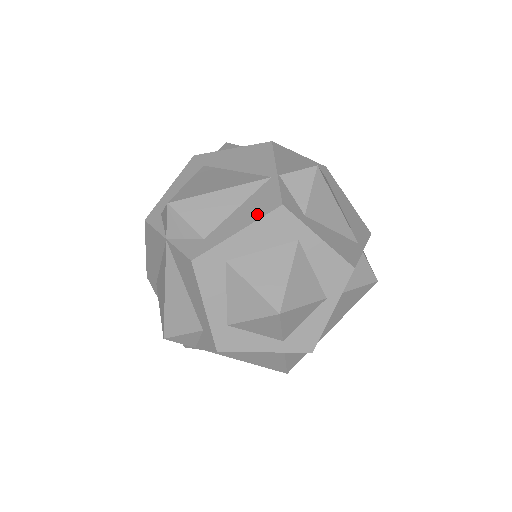
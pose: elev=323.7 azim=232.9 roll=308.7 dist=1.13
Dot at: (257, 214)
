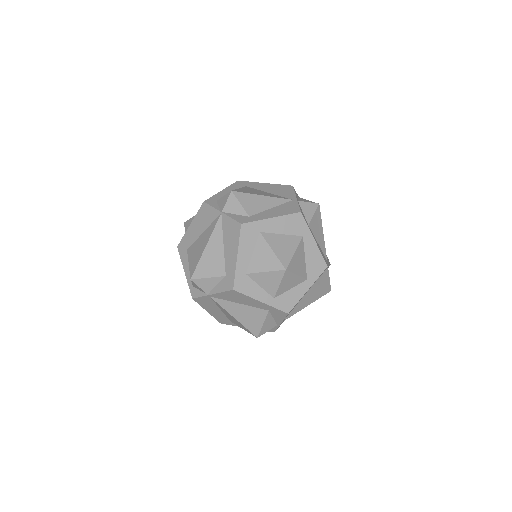
Dot at: (285, 213)
